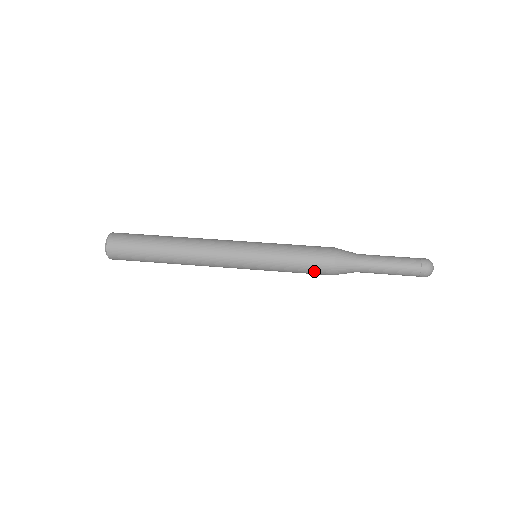
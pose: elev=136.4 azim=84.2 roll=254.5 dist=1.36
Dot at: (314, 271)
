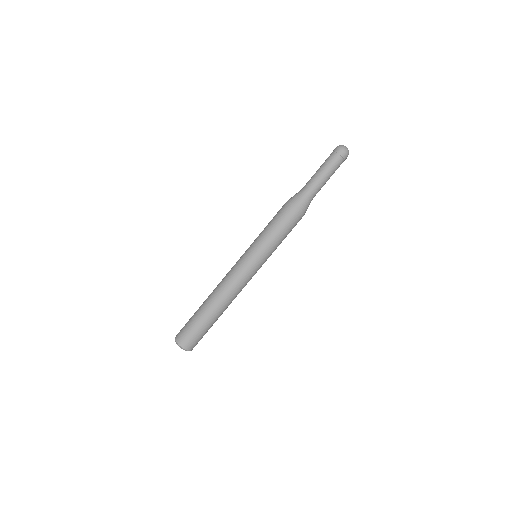
Dot at: occluded
